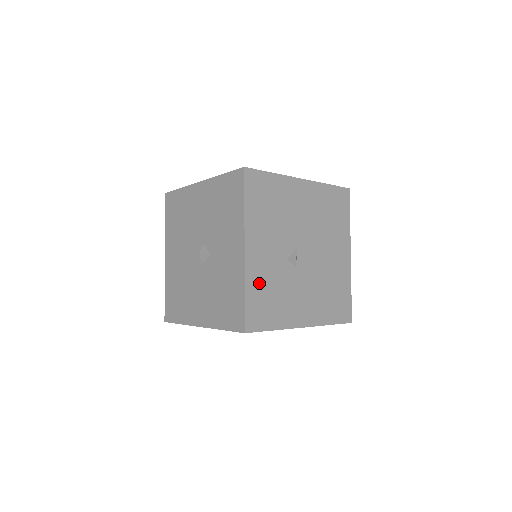
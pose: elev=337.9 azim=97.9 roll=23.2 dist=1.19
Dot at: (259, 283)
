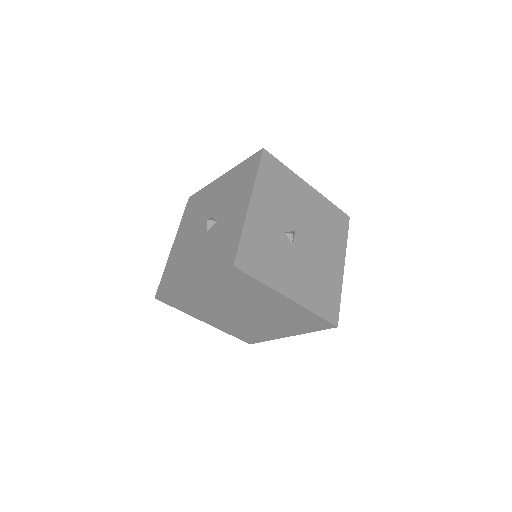
Dot at: (256, 235)
